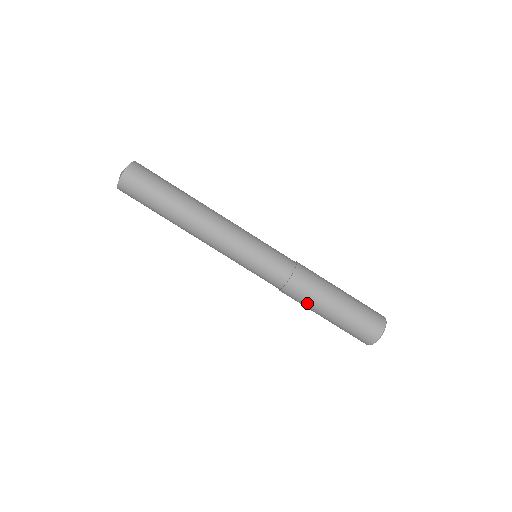
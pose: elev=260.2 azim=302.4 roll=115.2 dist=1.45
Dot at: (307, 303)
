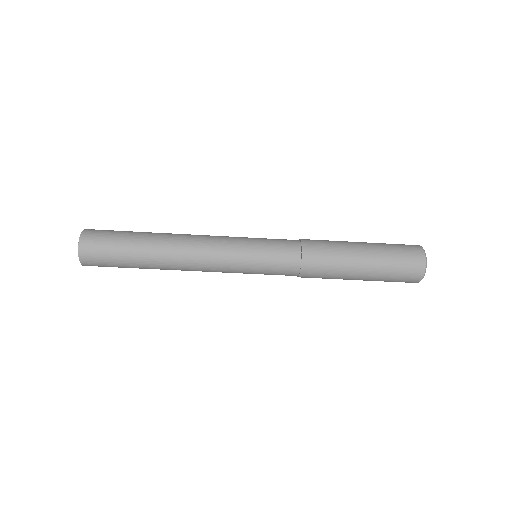
Dot at: occluded
